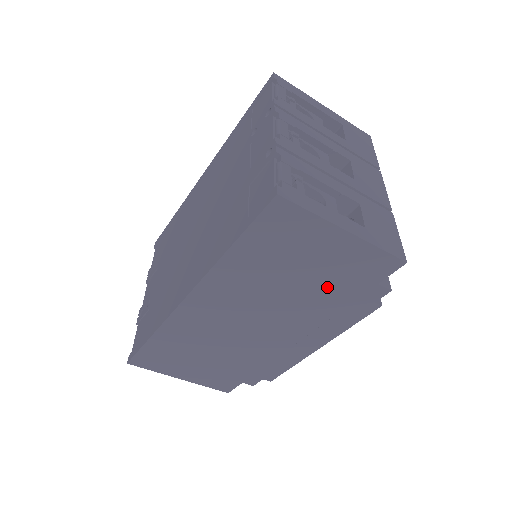
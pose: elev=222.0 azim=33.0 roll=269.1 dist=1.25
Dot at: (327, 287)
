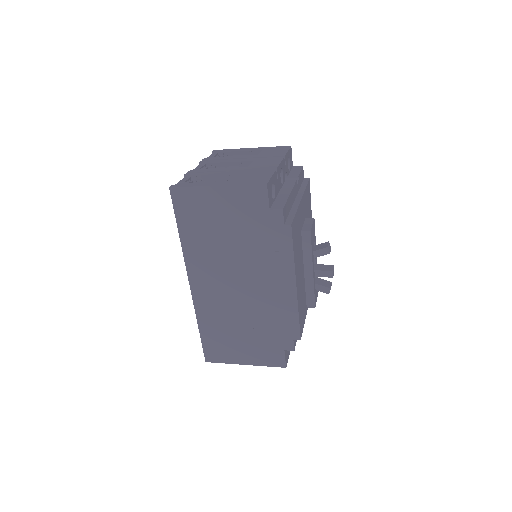
Dot at: (247, 230)
